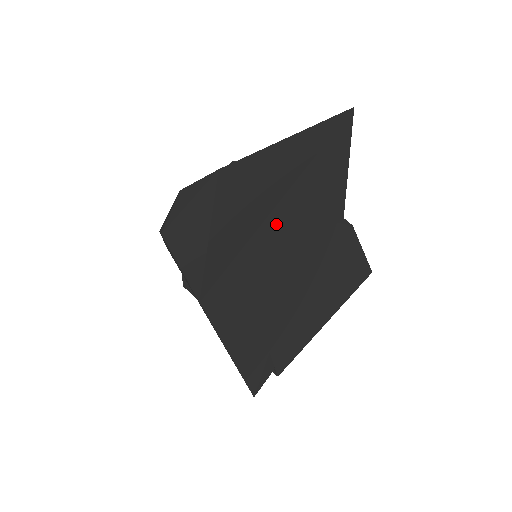
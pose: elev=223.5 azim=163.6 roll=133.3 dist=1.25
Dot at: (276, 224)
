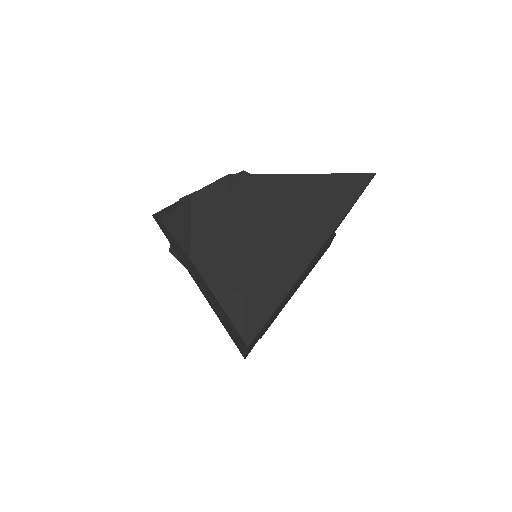
Dot at: (302, 274)
